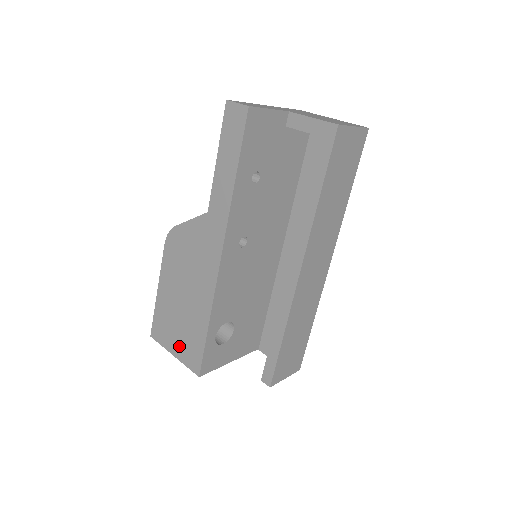
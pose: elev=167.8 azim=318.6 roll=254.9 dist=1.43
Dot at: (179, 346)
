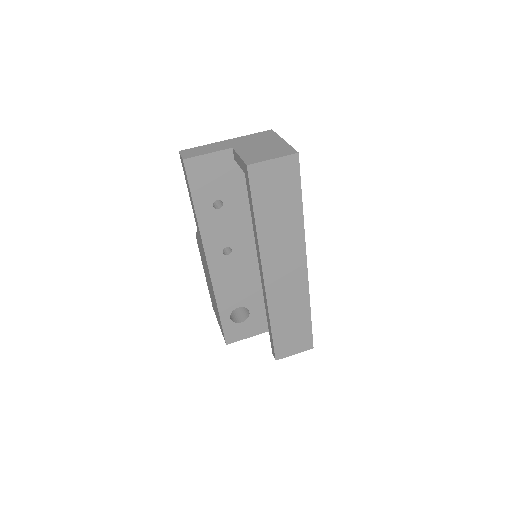
Dot at: occluded
